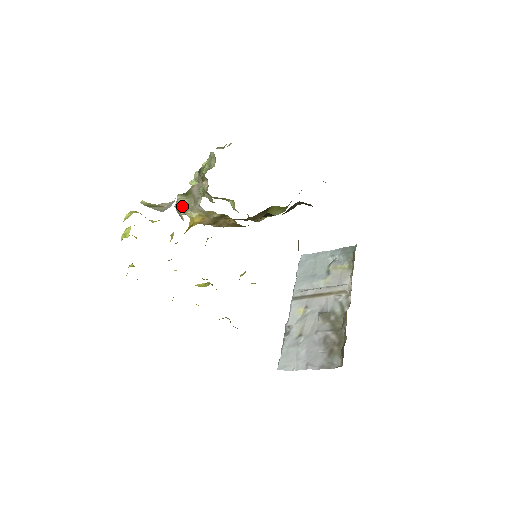
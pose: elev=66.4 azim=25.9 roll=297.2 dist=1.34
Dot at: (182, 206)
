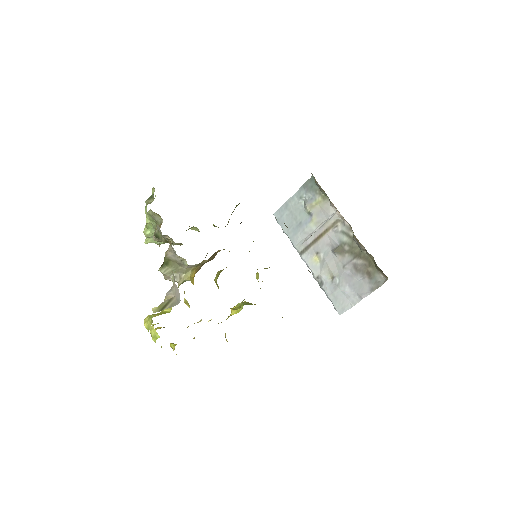
Dot at: (172, 275)
